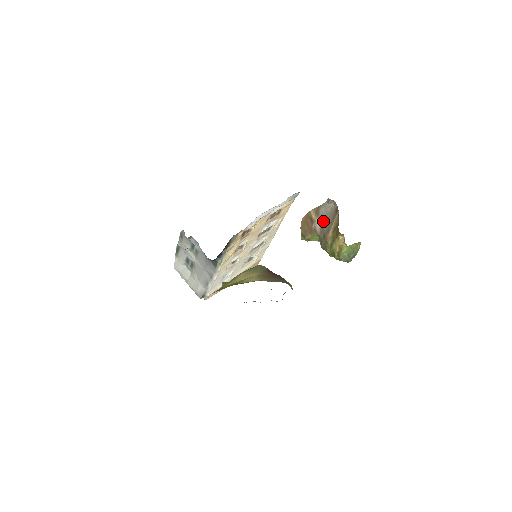
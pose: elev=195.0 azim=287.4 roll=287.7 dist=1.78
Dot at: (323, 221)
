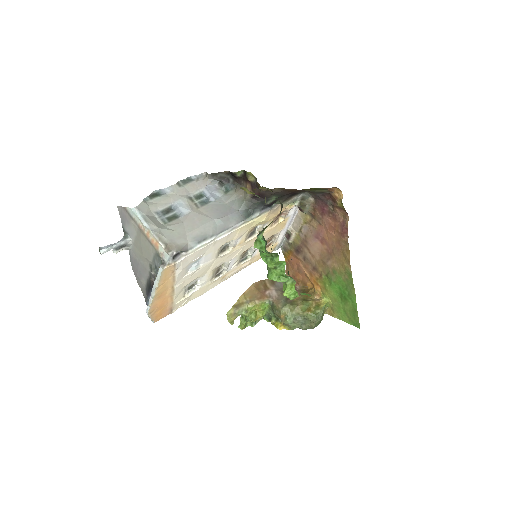
Dot at: (281, 290)
